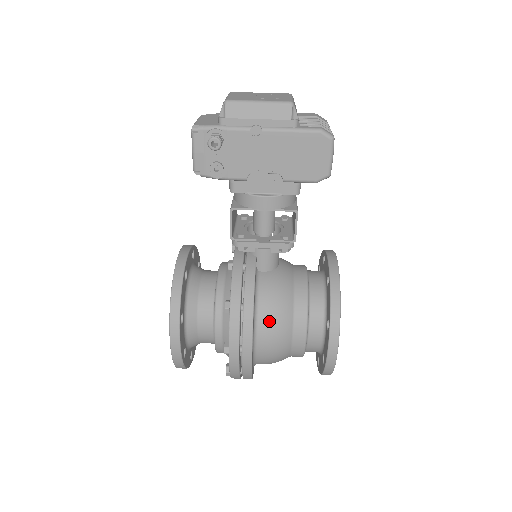
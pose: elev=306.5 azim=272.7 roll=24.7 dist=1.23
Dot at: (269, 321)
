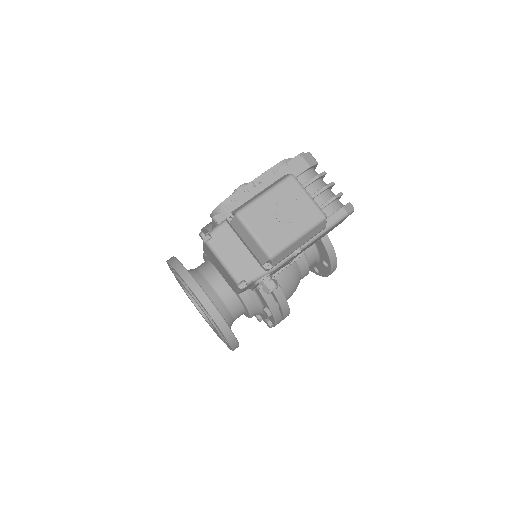
Dot at: (291, 292)
